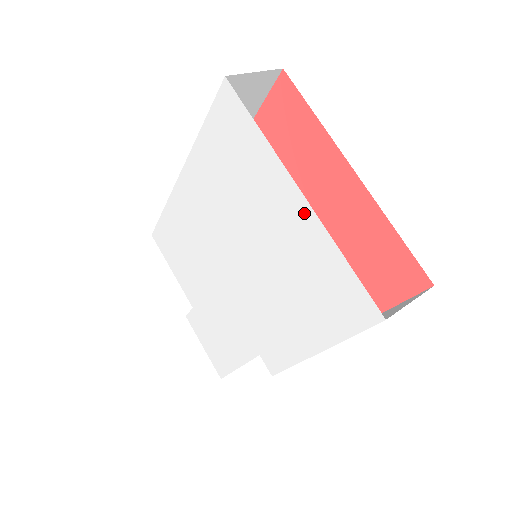
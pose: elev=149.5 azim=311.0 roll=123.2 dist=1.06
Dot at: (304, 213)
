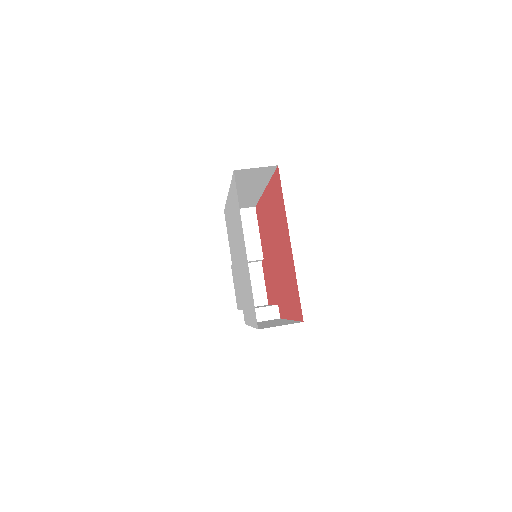
Dot at: (246, 260)
